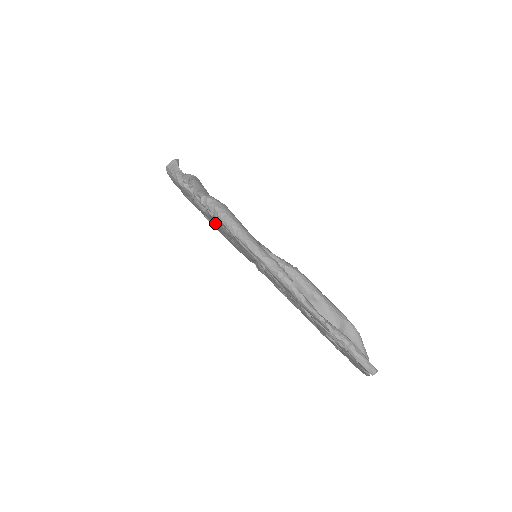
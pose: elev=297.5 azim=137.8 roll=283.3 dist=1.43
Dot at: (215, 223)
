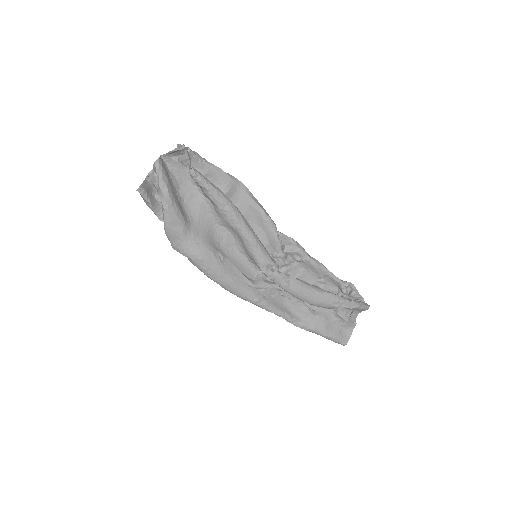
Dot at: (213, 220)
